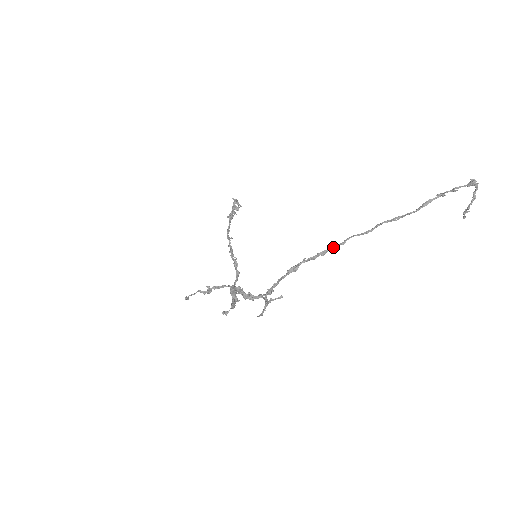
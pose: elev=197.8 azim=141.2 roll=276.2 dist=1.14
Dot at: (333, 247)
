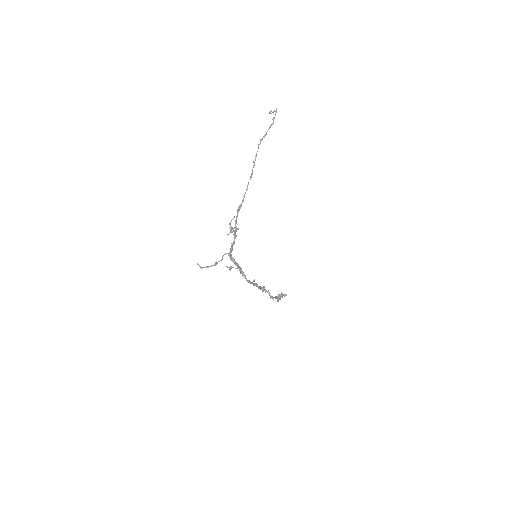
Dot at: (248, 183)
